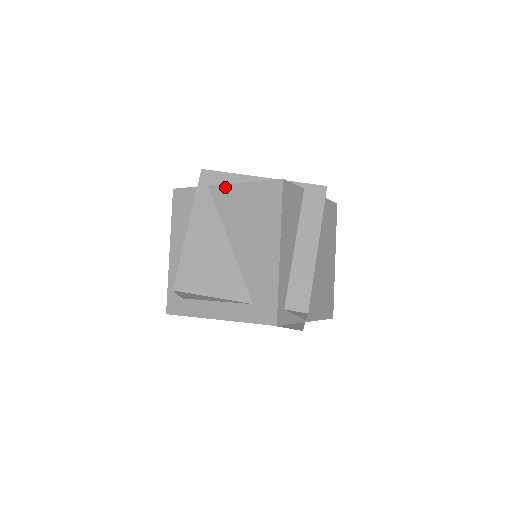
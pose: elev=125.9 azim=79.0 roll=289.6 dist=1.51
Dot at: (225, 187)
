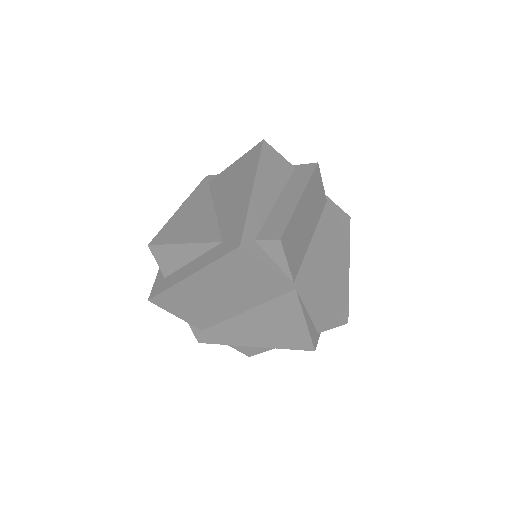
Dot at: (220, 175)
